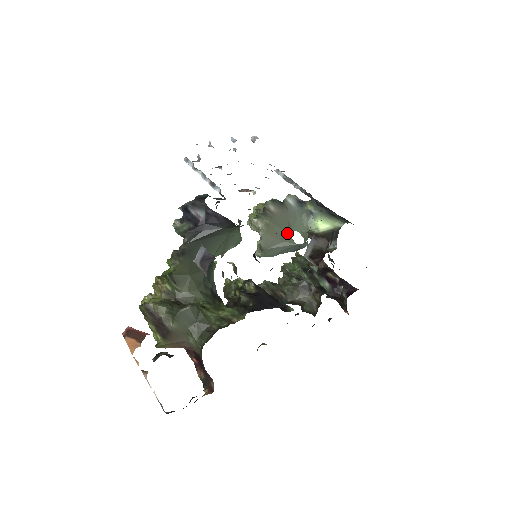
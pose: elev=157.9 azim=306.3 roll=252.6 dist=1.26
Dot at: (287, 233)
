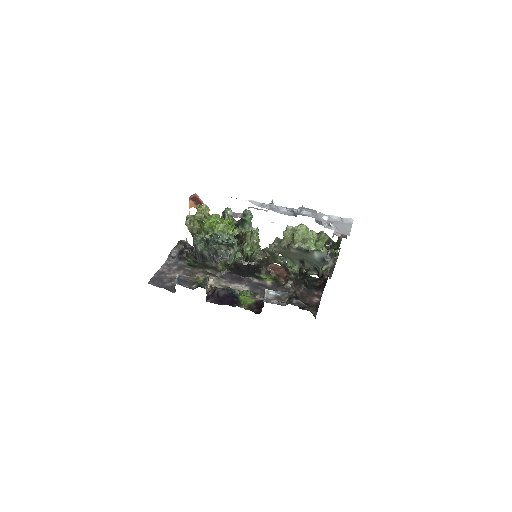
Dot at: (294, 260)
